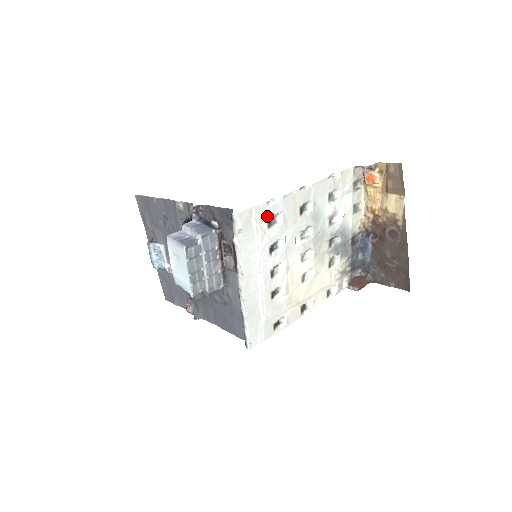
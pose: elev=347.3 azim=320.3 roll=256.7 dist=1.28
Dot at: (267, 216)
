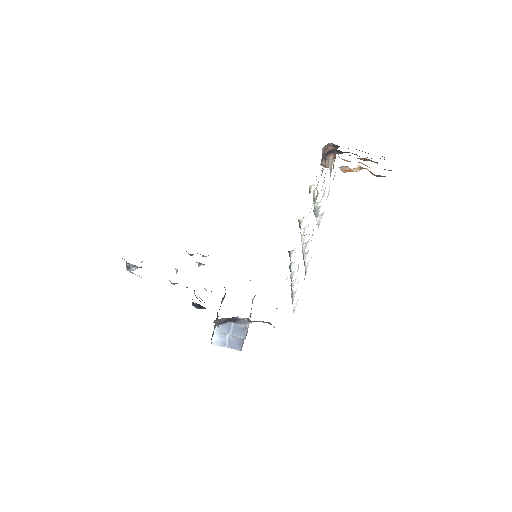
Dot at: occluded
